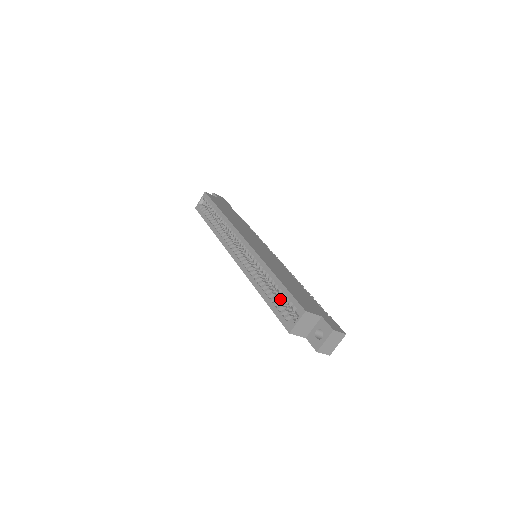
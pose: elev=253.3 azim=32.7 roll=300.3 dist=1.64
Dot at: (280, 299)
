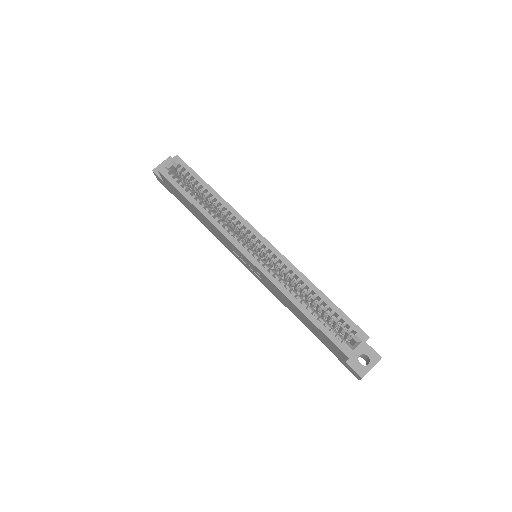
Dot at: (322, 317)
